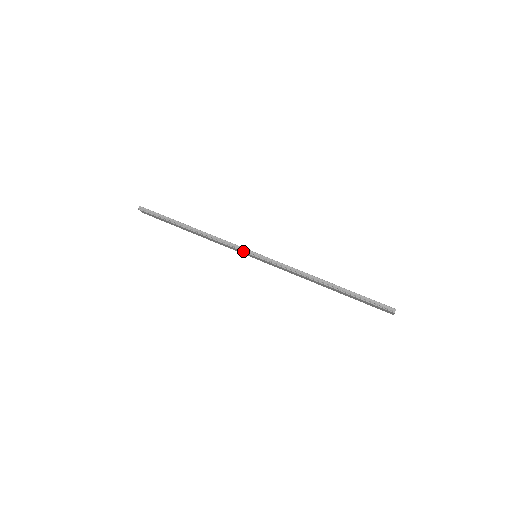
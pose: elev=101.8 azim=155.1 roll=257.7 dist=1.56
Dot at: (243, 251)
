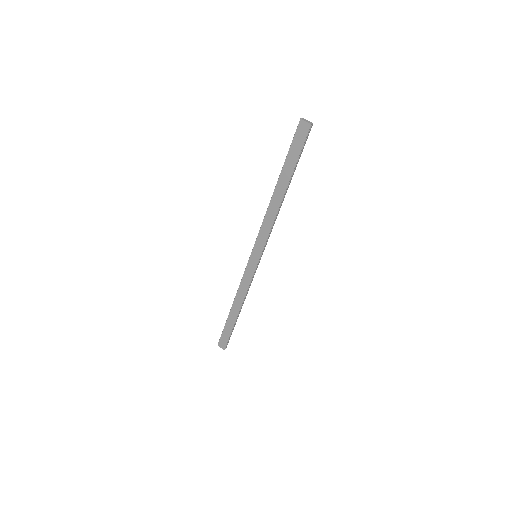
Dot at: (247, 263)
